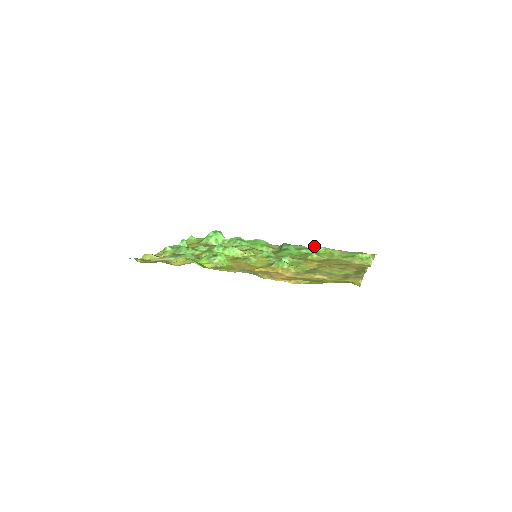
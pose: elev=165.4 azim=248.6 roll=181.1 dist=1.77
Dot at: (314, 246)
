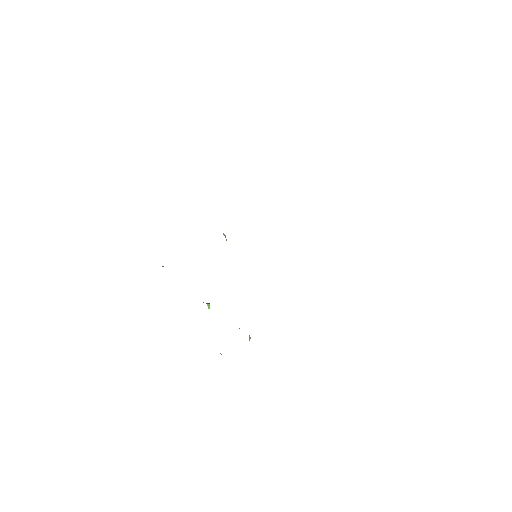
Dot at: occluded
